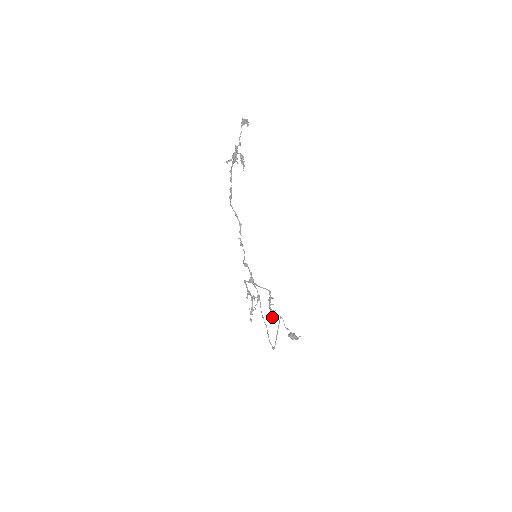
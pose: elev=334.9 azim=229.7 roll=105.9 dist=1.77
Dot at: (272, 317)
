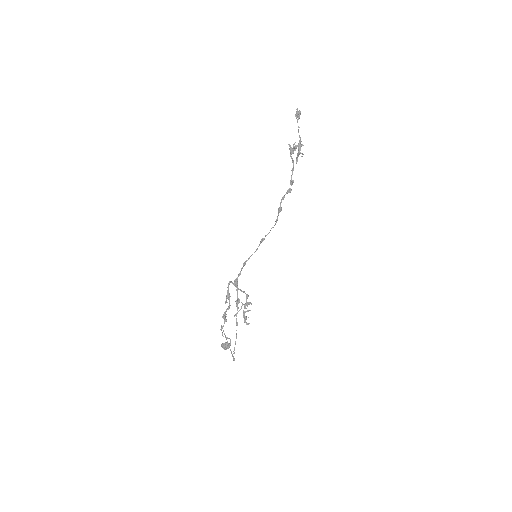
Dot at: (247, 324)
